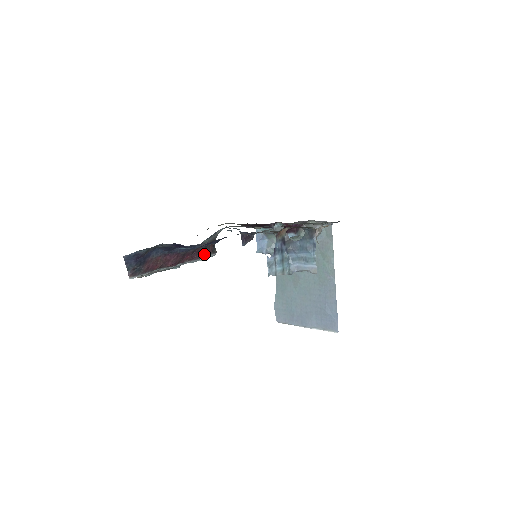
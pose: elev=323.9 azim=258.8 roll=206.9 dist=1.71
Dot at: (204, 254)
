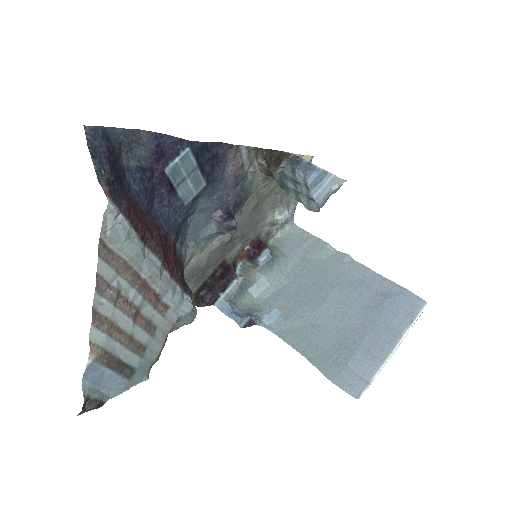
Dot at: (185, 287)
